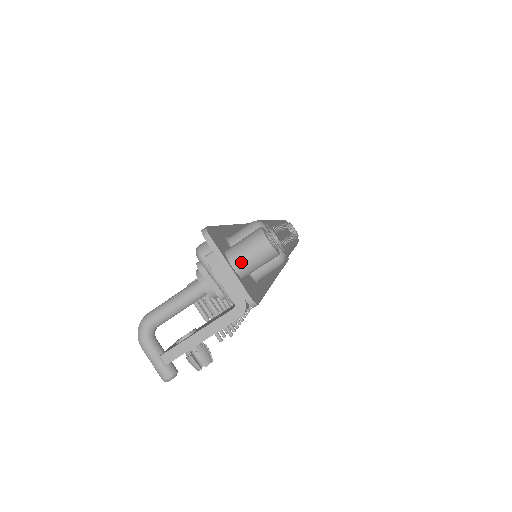
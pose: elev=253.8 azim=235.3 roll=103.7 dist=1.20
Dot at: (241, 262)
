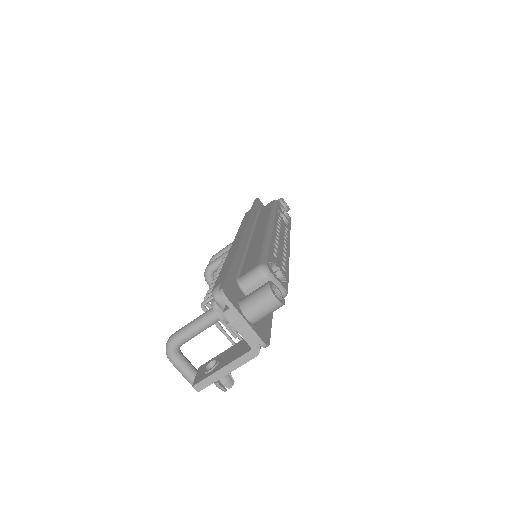
Dot at: (254, 315)
